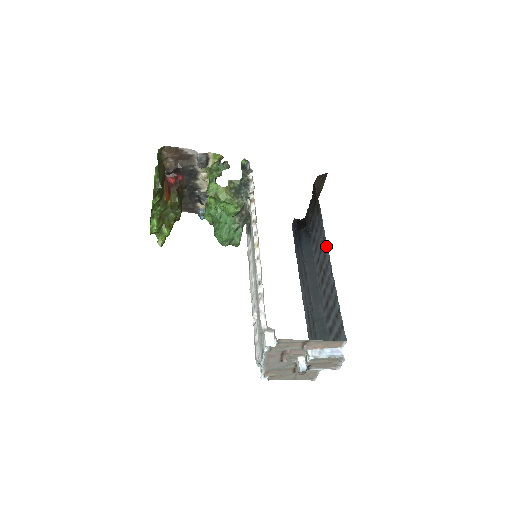
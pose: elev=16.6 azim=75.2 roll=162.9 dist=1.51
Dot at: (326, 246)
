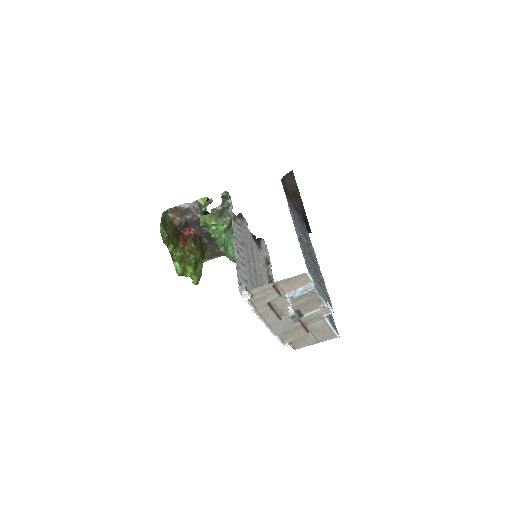
Dot at: (292, 217)
